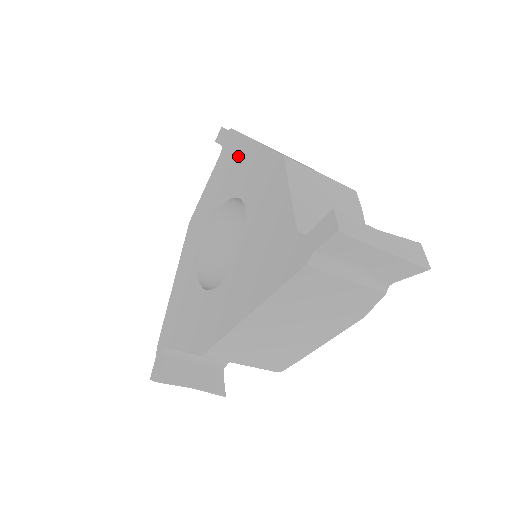
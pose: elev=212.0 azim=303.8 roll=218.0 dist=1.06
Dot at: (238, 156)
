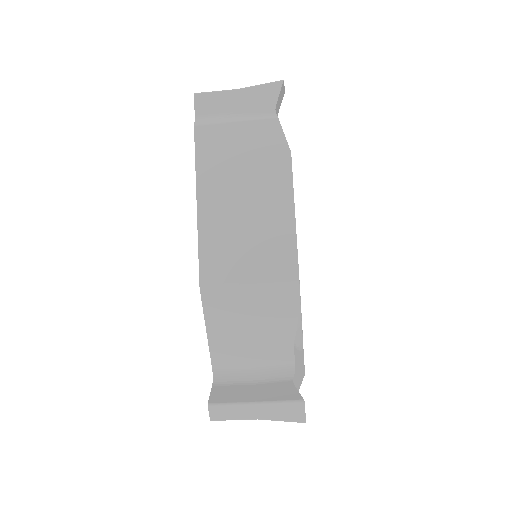
Dot at: occluded
